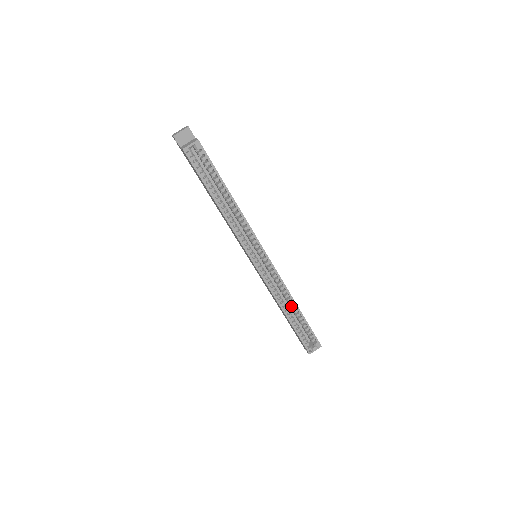
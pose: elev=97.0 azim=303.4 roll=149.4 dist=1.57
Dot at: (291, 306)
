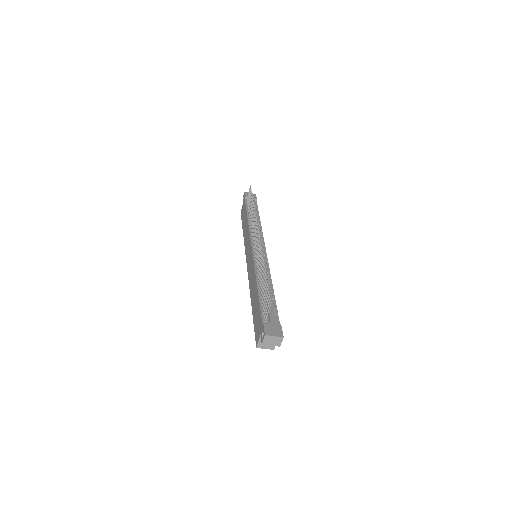
Dot at: occluded
